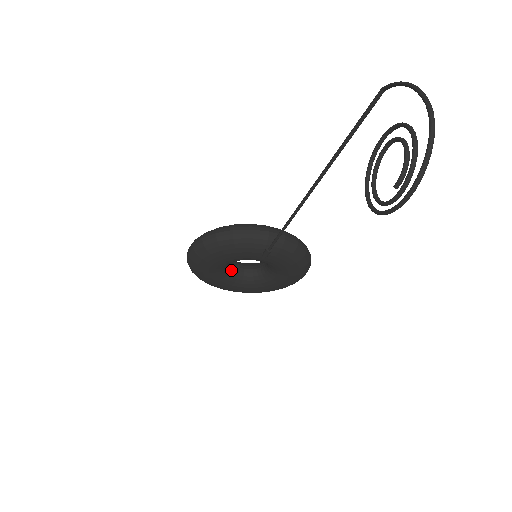
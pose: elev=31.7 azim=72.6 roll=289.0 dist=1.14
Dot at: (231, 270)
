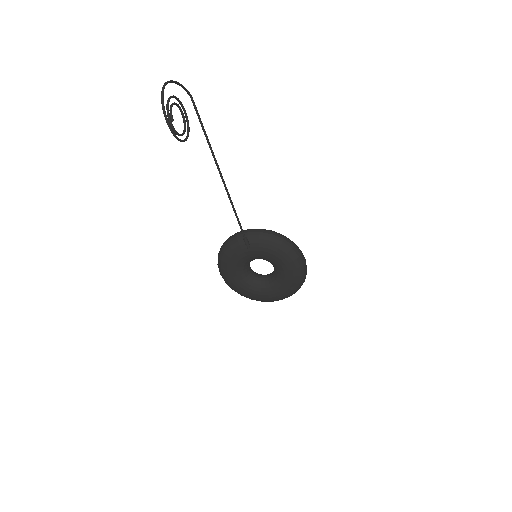
Dot at: (253, 278)
